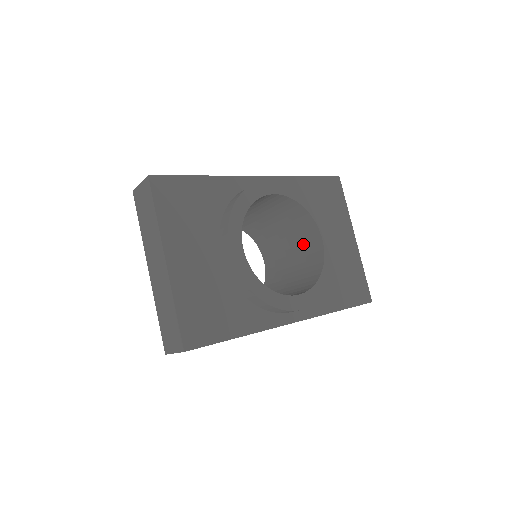
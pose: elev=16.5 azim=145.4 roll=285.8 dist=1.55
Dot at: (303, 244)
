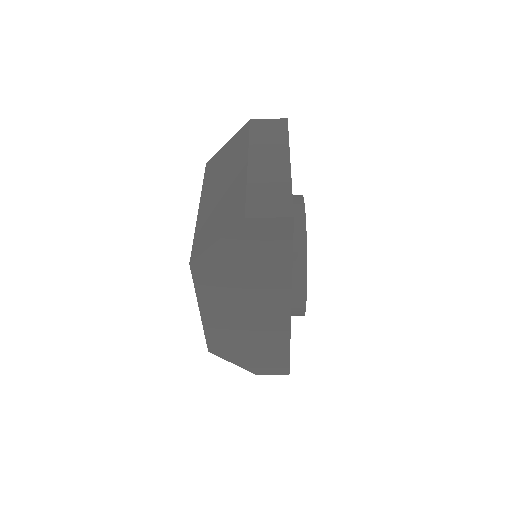
Dot at: occluded
